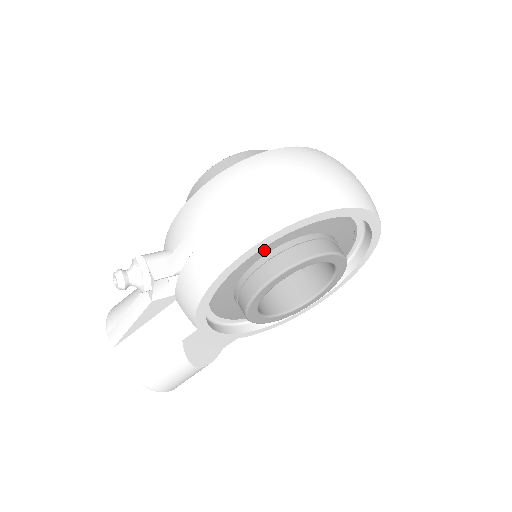
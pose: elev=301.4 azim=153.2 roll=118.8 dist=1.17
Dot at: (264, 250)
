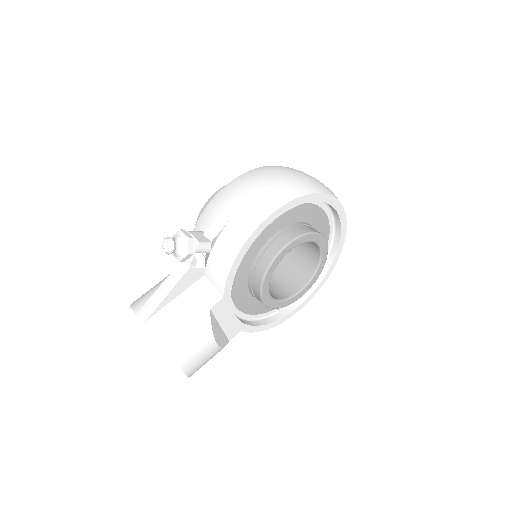
Dot at: (277, 226)
